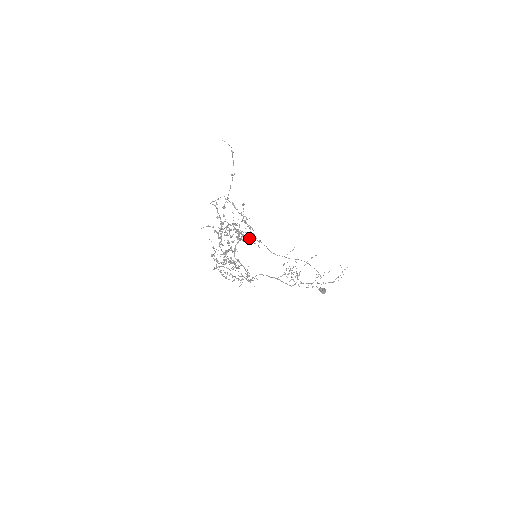
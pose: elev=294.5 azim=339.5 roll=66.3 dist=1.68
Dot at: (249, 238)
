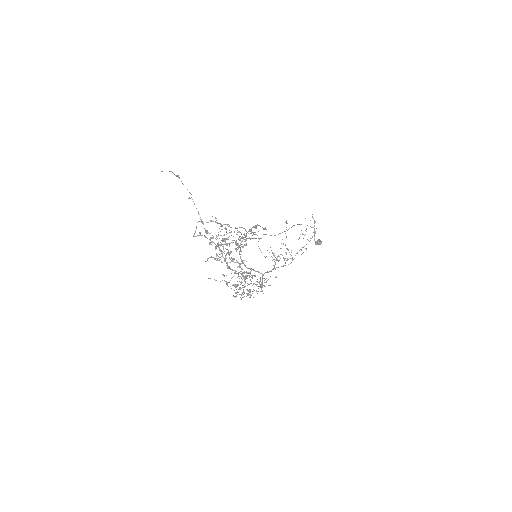
Dot at: occluded
